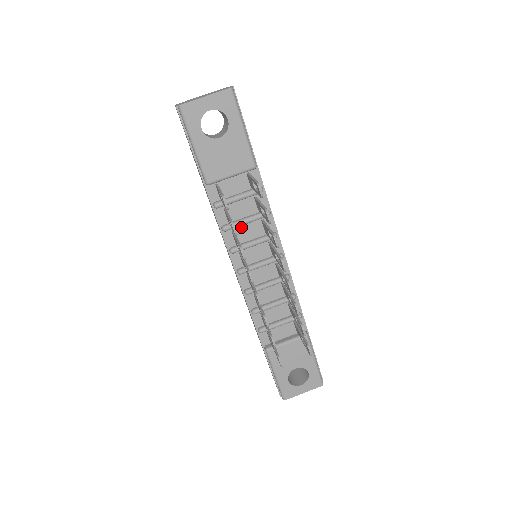
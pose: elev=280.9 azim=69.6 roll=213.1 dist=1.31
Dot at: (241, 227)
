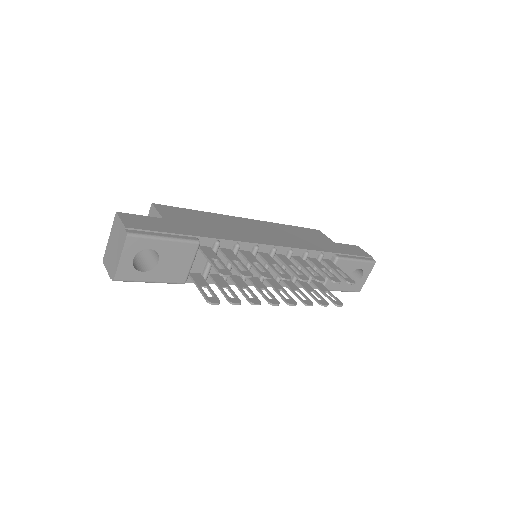
Dot at: (231, 269)
